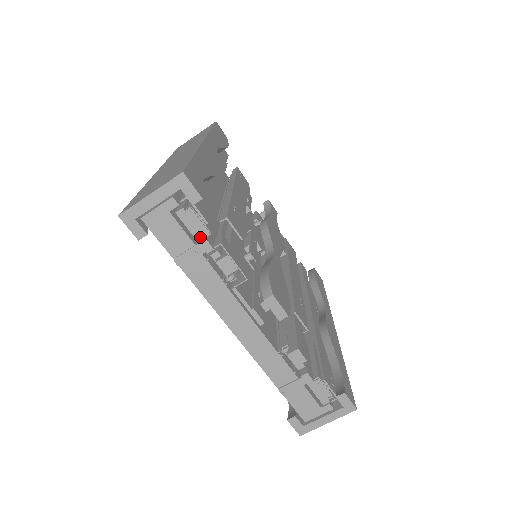
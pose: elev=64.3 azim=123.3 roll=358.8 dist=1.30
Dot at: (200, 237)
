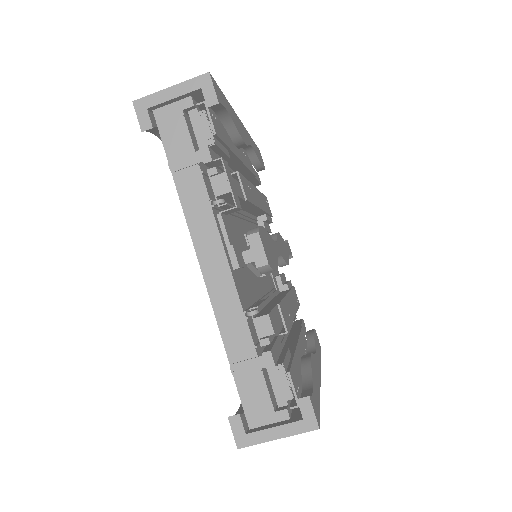
Dot at: (203, 143)
